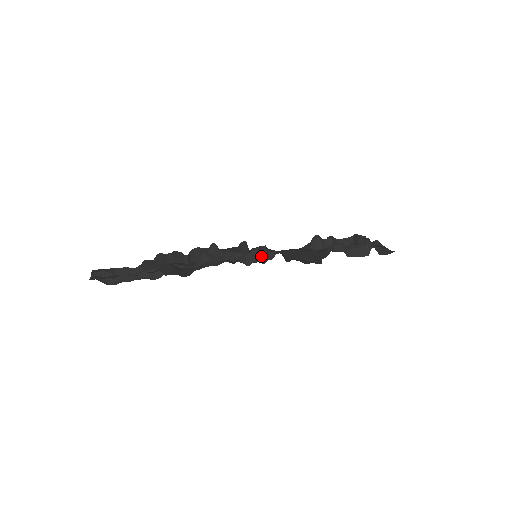
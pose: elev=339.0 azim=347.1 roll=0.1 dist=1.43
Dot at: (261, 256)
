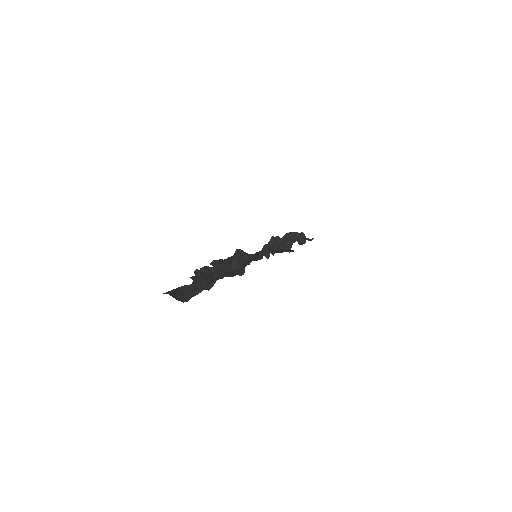
Dot at: (270, 251)
